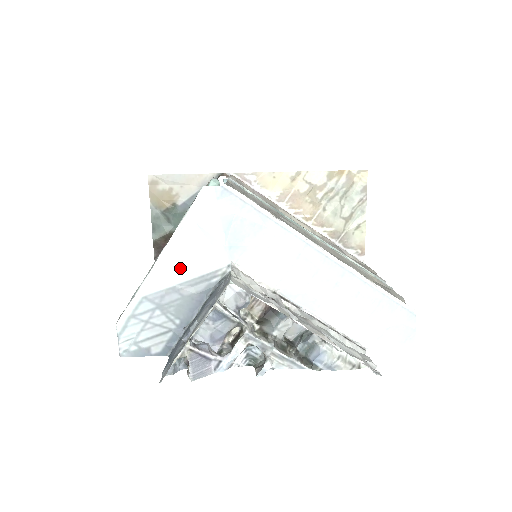
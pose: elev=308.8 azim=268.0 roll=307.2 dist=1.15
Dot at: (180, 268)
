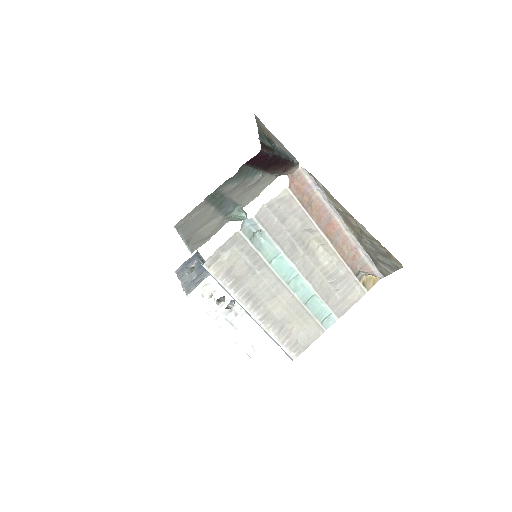
Dot at: occluded
